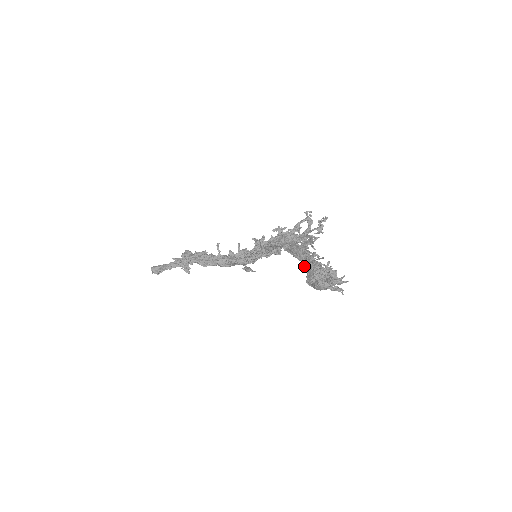
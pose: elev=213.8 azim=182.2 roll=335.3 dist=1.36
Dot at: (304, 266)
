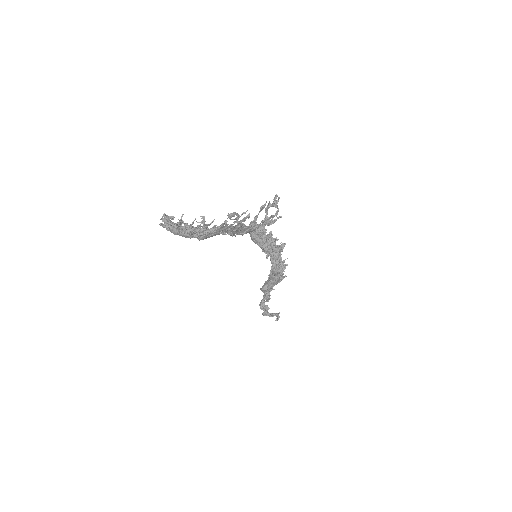
Dot at: occluded
